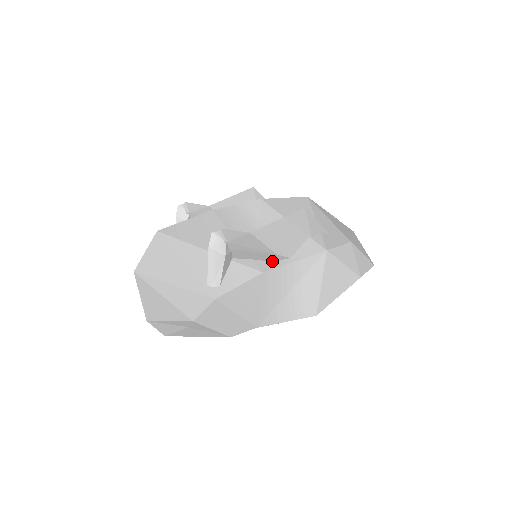
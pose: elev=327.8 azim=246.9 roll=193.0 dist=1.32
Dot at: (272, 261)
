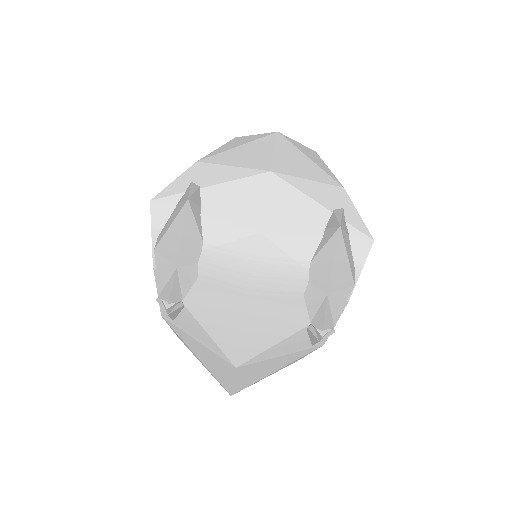
Dot at: occluded
